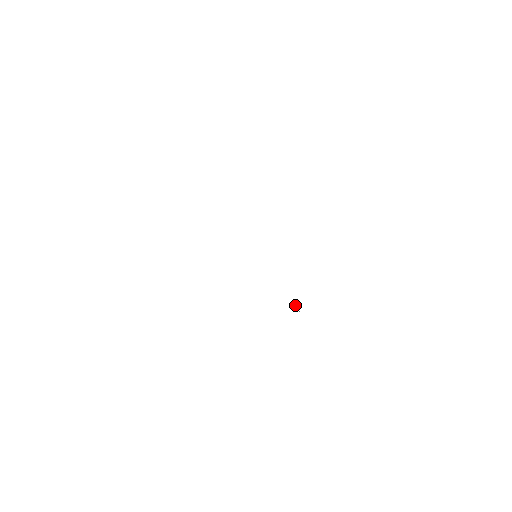
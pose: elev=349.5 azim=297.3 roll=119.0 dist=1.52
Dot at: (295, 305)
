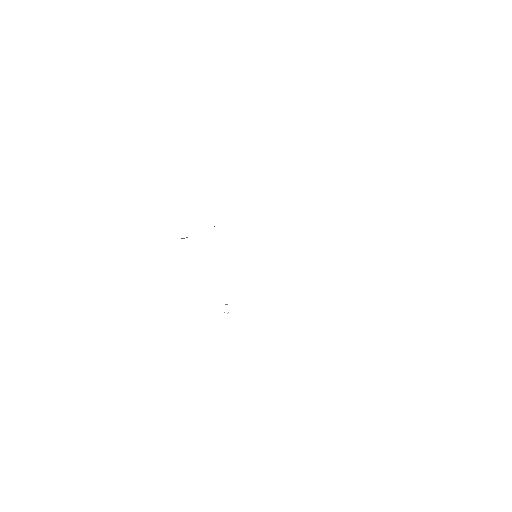
Dot at: occluded
